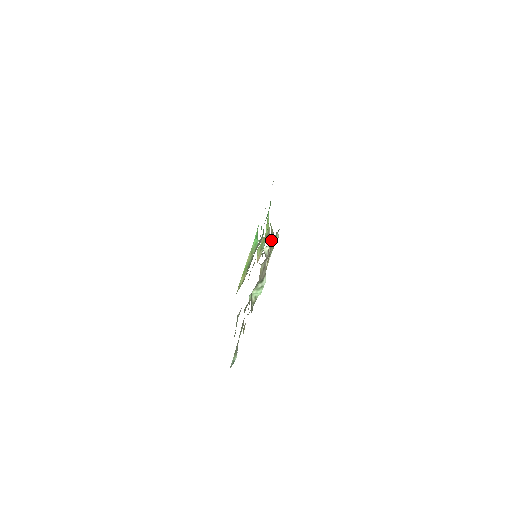
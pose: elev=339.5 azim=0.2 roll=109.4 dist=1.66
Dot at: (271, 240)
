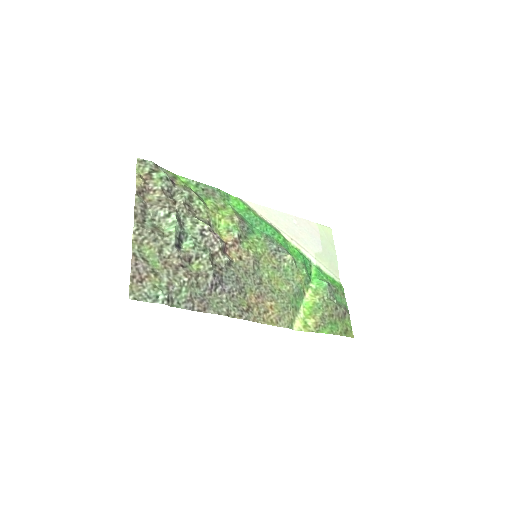
Dot at: (175, 188)
